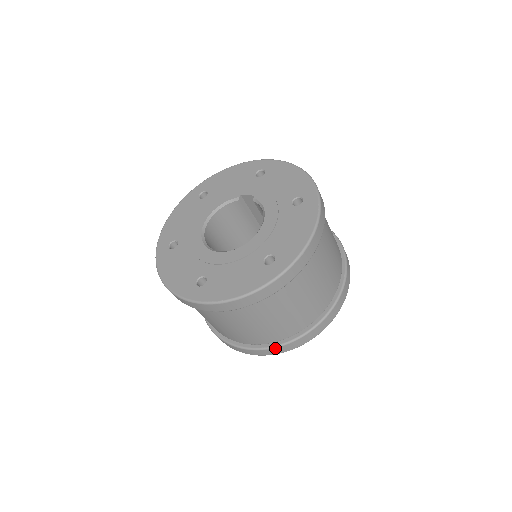
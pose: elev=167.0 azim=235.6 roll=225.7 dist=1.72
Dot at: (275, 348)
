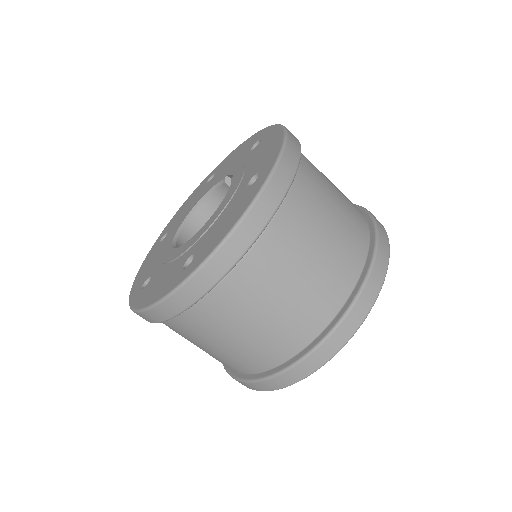
Dot at: (250, 382)
